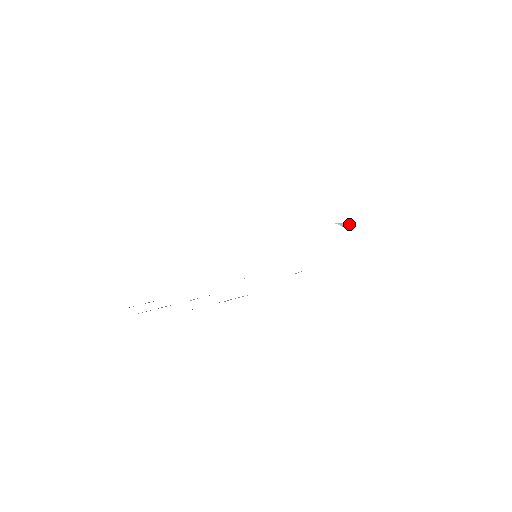
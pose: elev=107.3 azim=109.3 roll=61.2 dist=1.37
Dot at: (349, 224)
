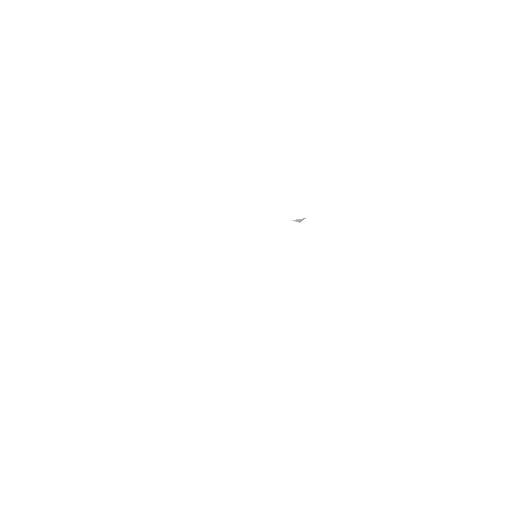
Dot at: (301, 220)
